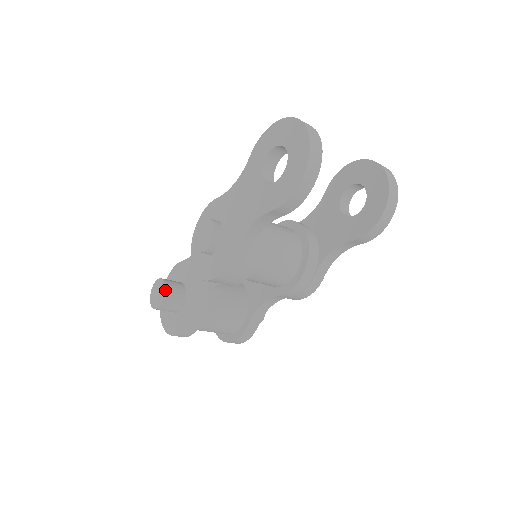
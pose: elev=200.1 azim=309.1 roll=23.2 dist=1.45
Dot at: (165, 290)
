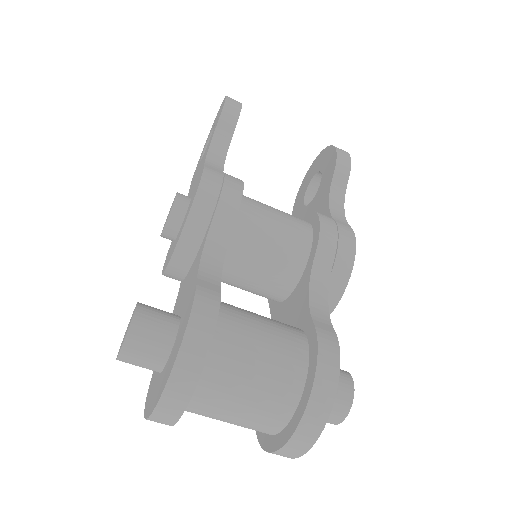
Dot at: occluded
